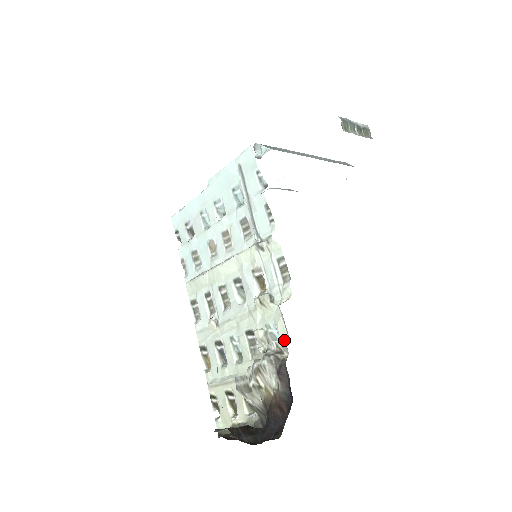
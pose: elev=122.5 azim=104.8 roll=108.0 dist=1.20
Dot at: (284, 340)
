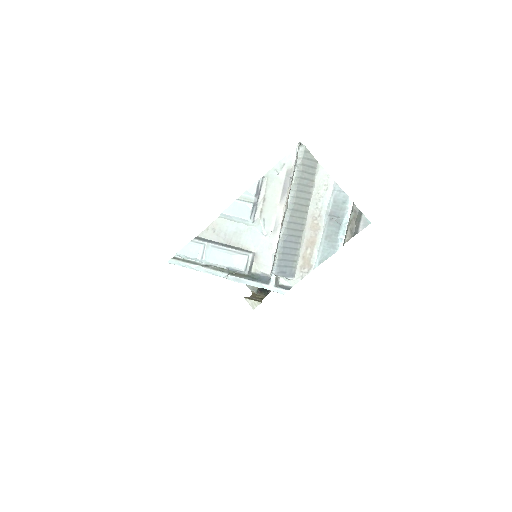
Dot at: occluded
